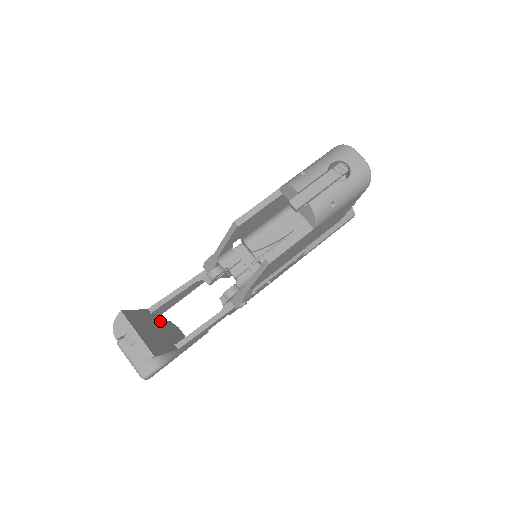
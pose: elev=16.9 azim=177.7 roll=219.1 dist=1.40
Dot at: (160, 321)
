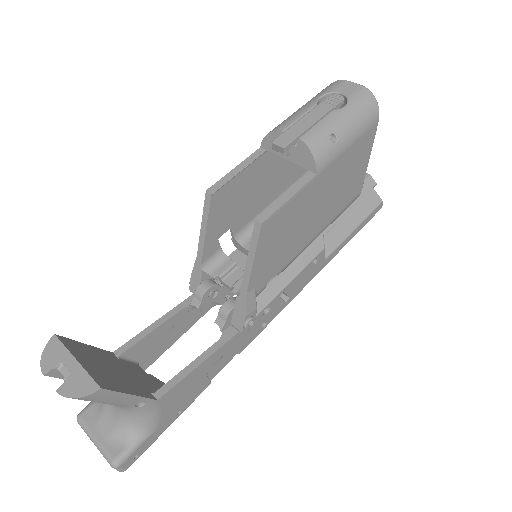
Dot at: (132, 368)
